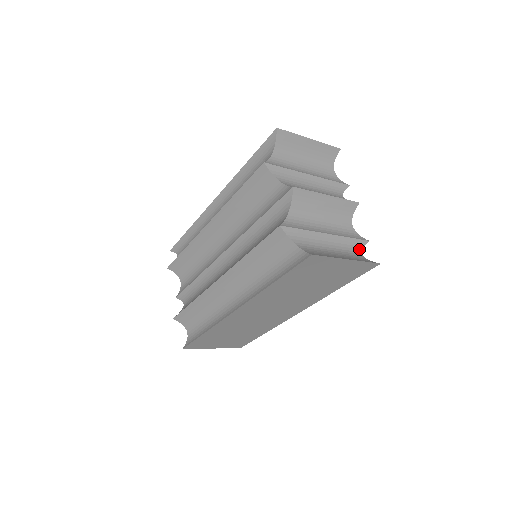
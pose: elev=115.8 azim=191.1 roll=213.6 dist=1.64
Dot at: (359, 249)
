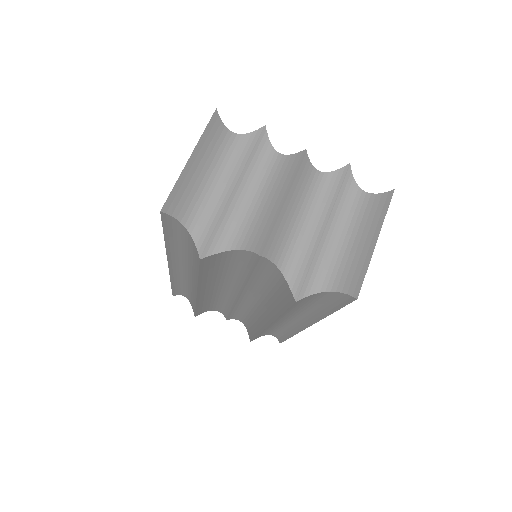
Dot at: (353, 188)
